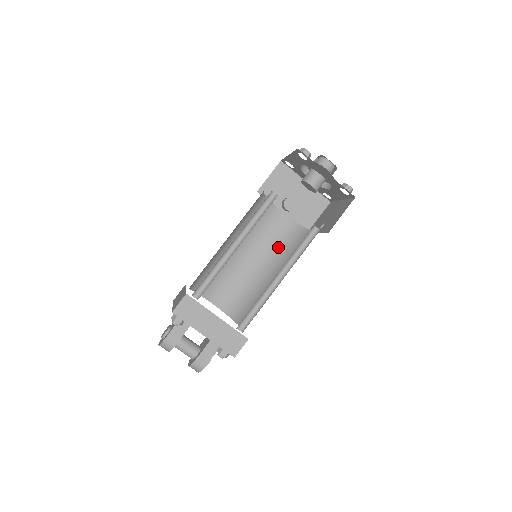
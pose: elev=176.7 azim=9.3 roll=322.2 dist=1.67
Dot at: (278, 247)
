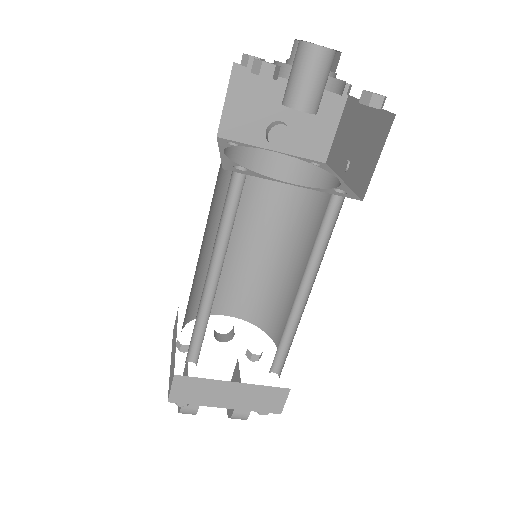
Dot at: (286, 210)
